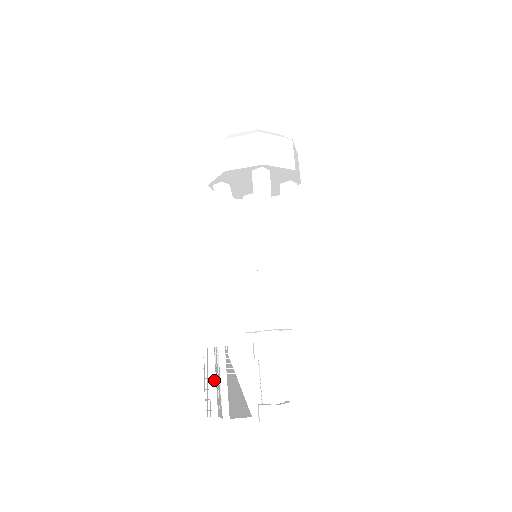
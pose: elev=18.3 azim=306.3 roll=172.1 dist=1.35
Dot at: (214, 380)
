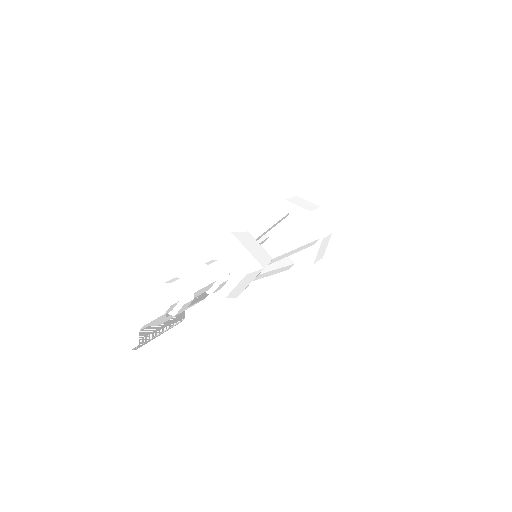
Dot at: (163, 332)
